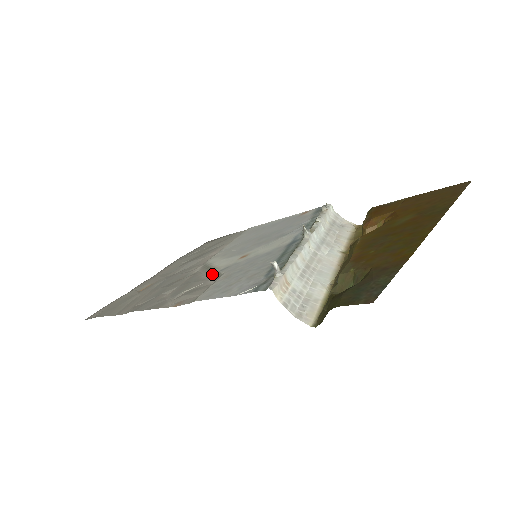
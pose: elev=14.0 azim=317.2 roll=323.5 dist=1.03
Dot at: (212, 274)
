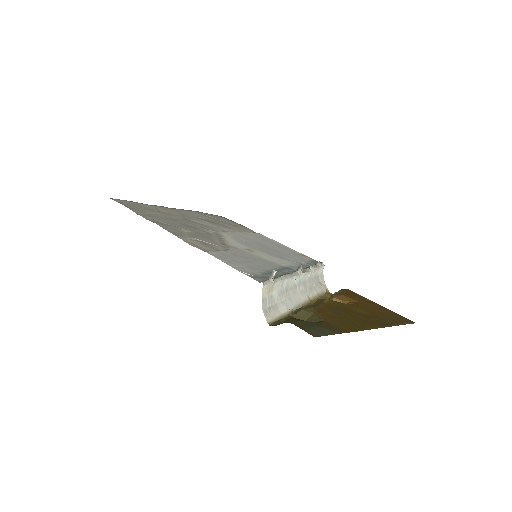
Dot at: (222, 243)
